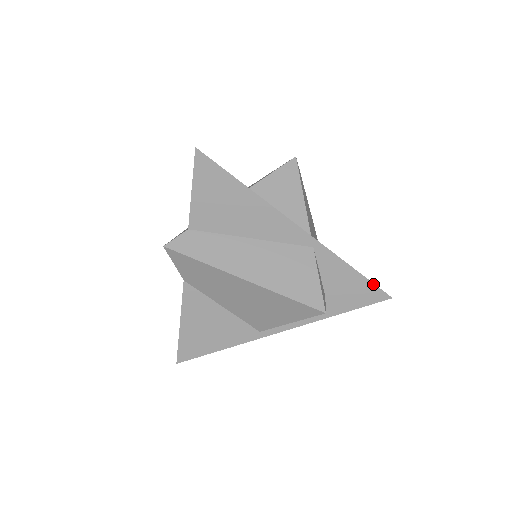
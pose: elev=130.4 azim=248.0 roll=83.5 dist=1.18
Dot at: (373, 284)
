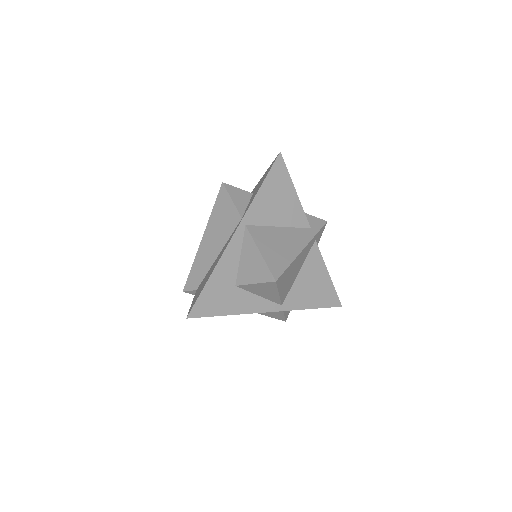
Dot at: (327, 307)
